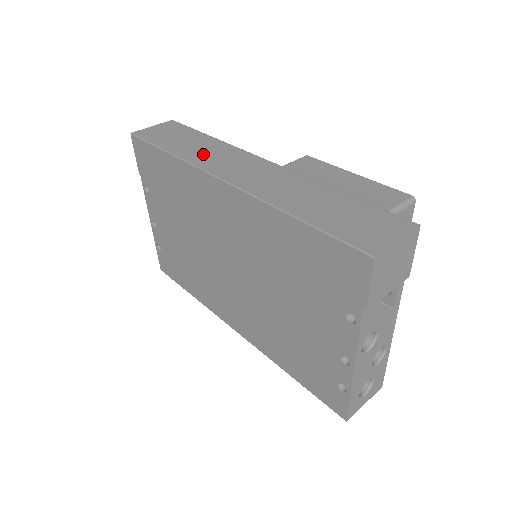
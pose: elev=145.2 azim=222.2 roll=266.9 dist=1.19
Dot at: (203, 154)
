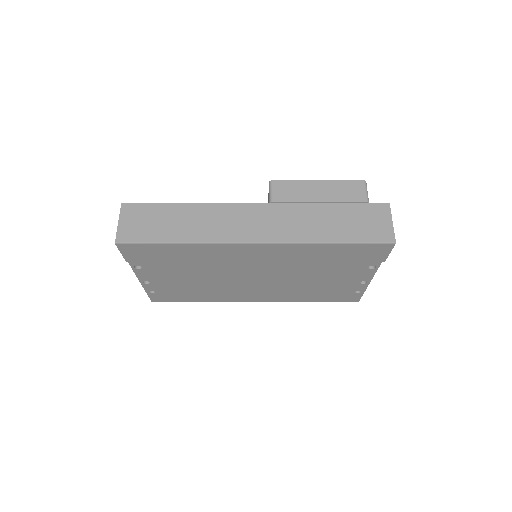
Dot at: (208, 227)
